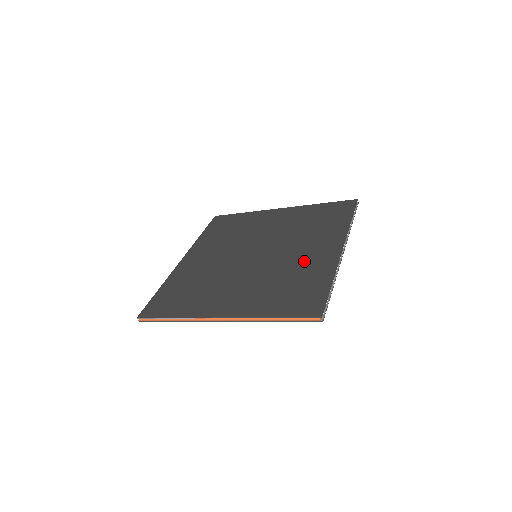
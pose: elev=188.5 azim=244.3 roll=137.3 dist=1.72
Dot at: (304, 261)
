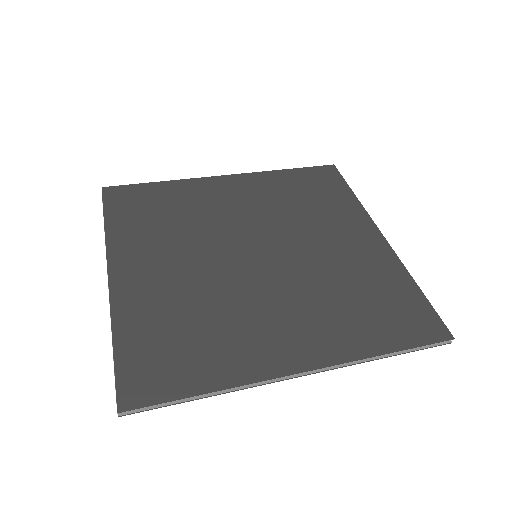
Dot at: (252, 327)
